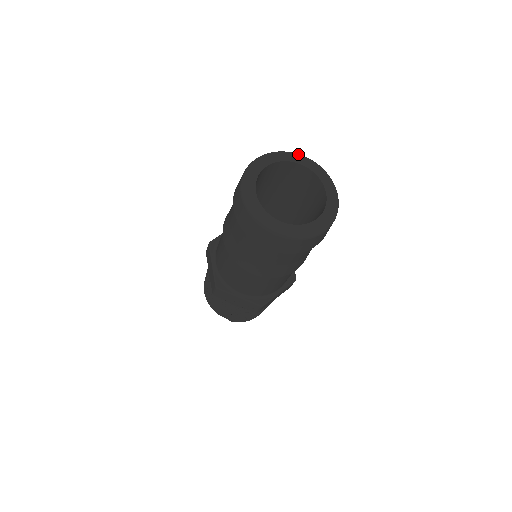
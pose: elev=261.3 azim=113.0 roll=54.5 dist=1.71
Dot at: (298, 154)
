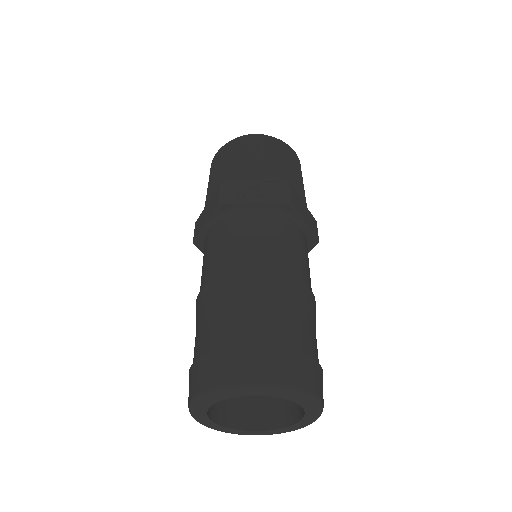
Dot at: (244, 388)
